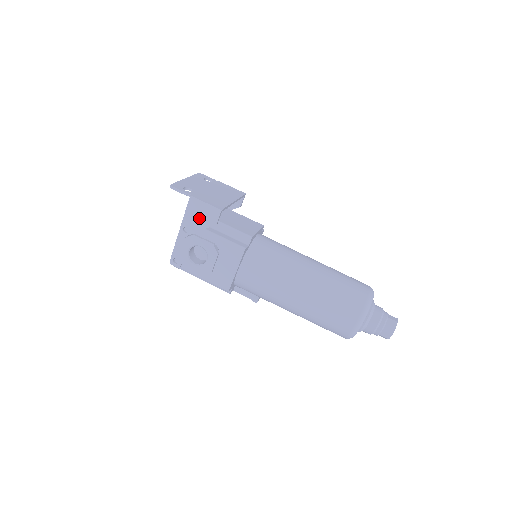
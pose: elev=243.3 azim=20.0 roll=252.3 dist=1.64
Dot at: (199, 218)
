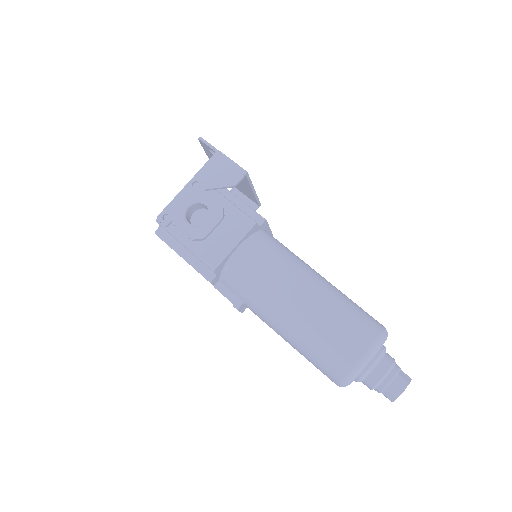
Dot at: (217, 175)
